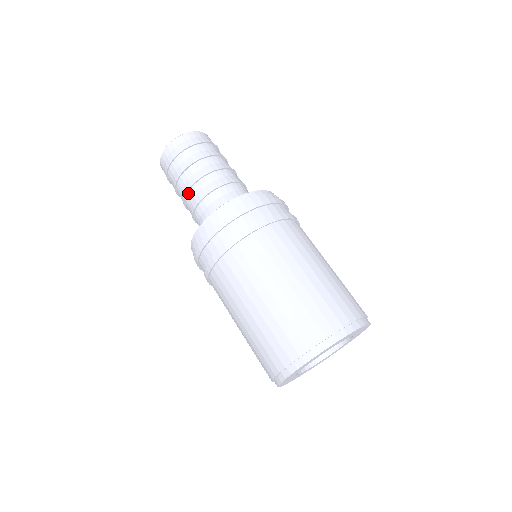
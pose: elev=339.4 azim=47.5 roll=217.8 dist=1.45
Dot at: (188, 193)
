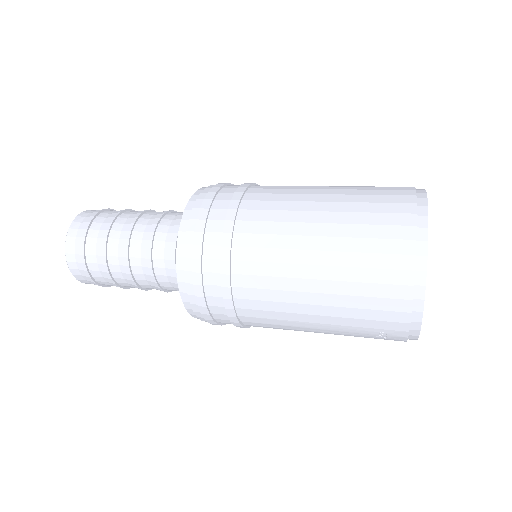
Dot at: (130, 261)
